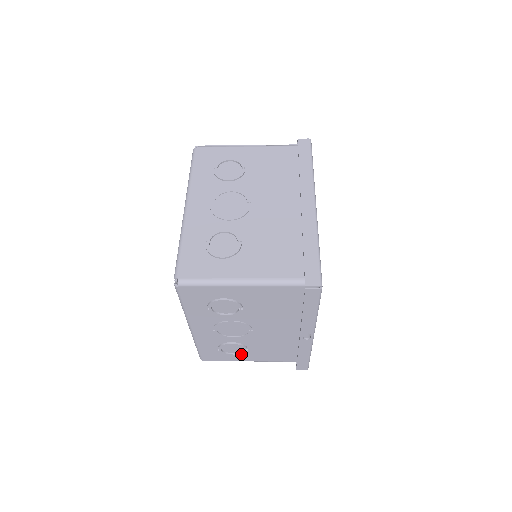
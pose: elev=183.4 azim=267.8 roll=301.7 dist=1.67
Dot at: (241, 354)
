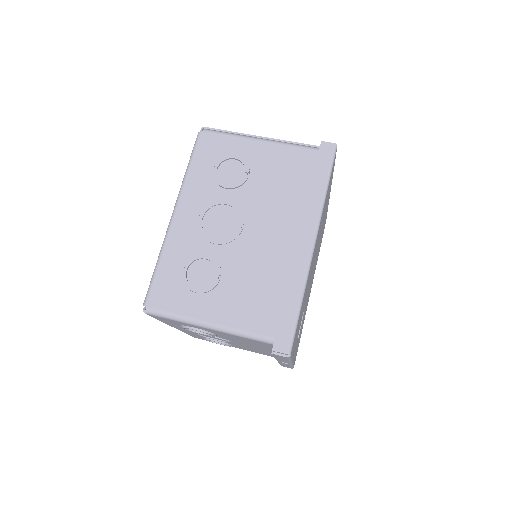
Dot at: occluded
